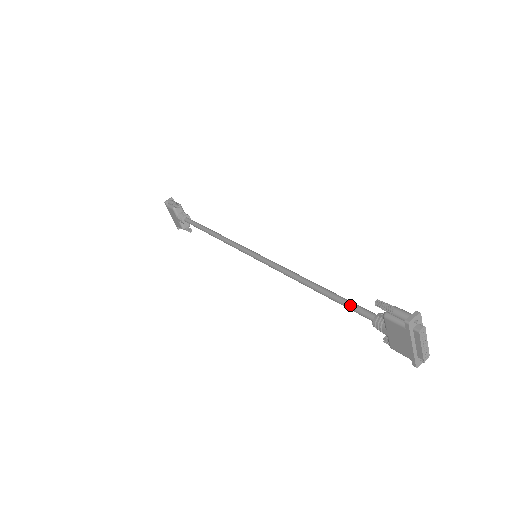
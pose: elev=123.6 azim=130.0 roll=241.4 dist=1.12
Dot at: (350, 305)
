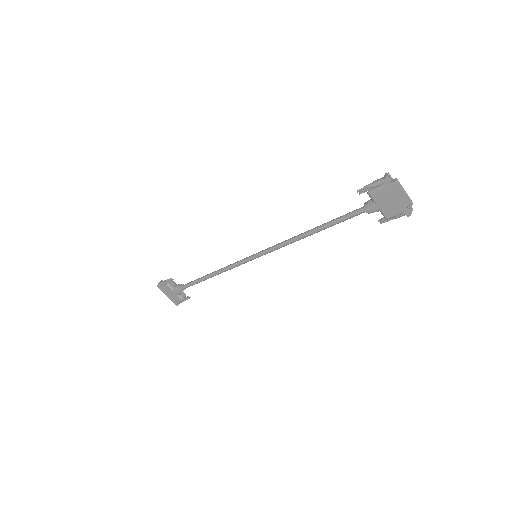
Dot at: (343, 216)
